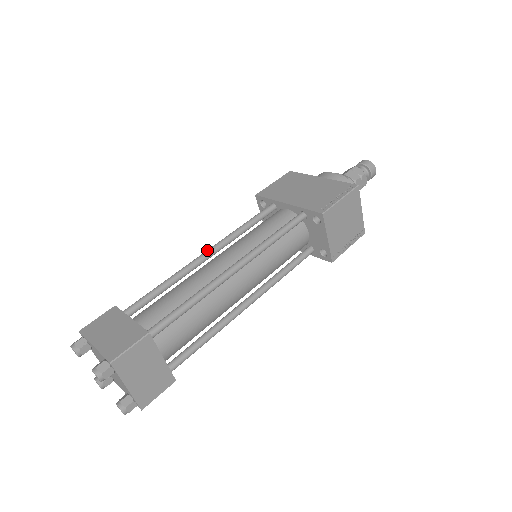
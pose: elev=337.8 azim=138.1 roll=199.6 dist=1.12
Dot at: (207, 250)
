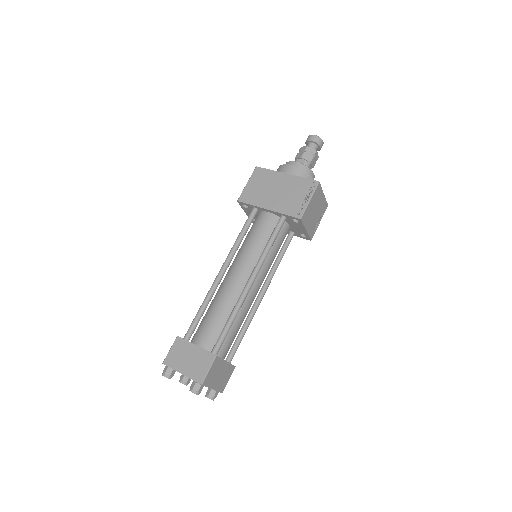
Dot at: (222, 268)
